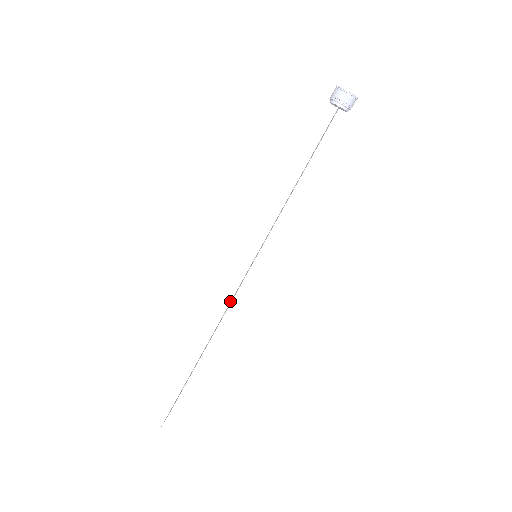
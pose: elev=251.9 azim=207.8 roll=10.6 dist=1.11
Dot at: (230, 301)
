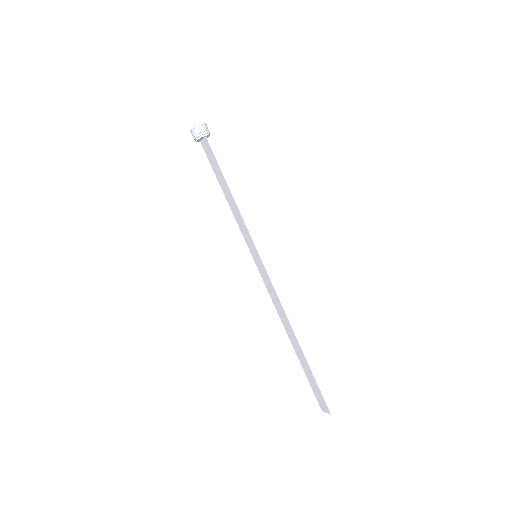
Dot at: (276, 293)
